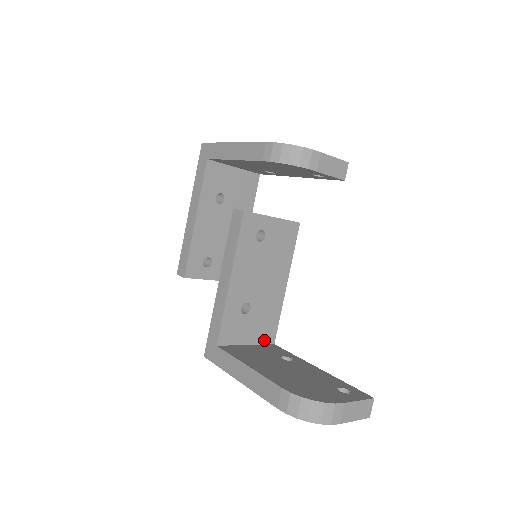
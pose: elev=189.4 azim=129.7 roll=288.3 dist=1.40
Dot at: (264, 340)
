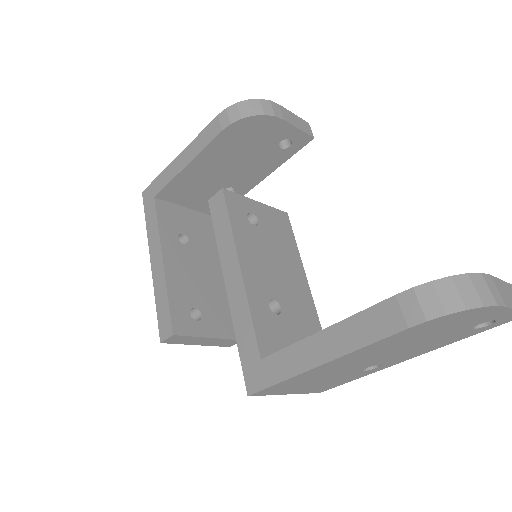
Dot at: occluded
